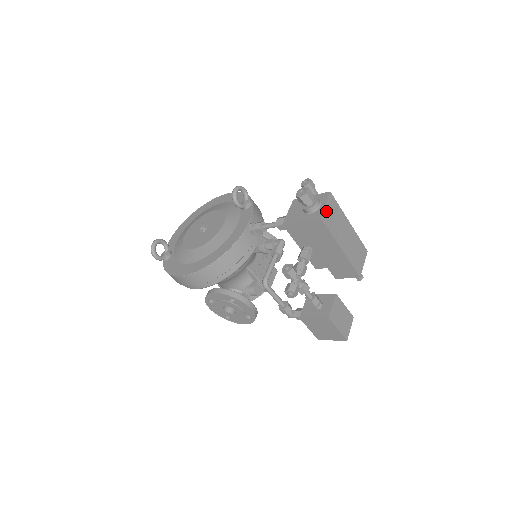
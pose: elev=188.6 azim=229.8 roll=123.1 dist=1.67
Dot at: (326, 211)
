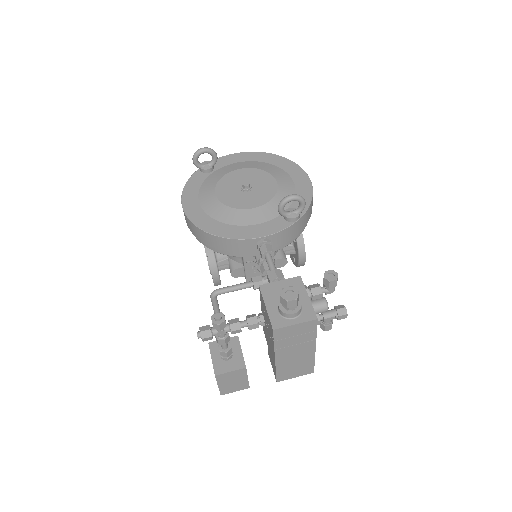
Dot at: (290, 329)
